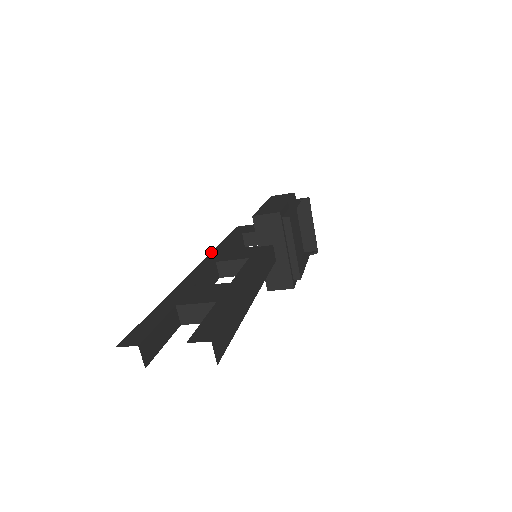
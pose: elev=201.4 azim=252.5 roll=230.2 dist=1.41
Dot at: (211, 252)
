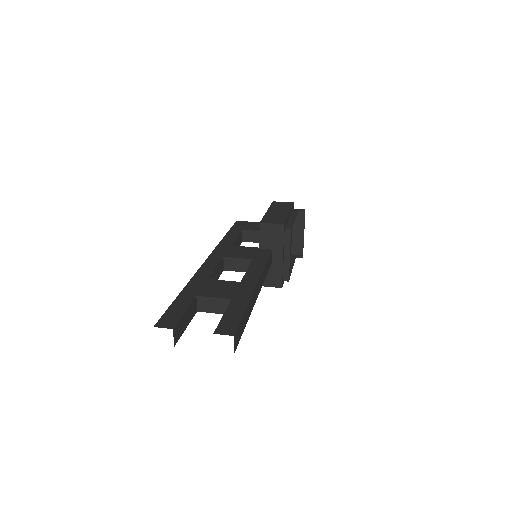
Dot at: (217, 245)
